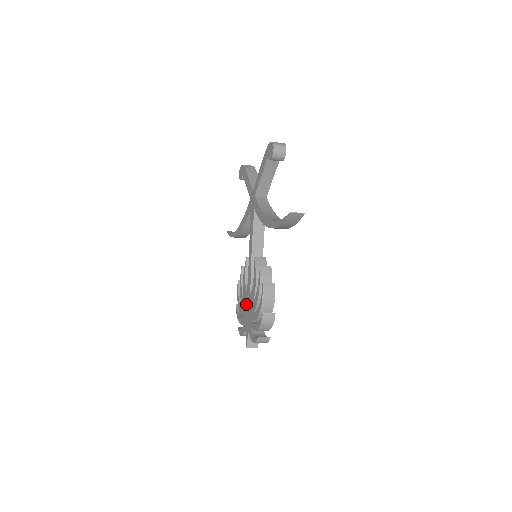
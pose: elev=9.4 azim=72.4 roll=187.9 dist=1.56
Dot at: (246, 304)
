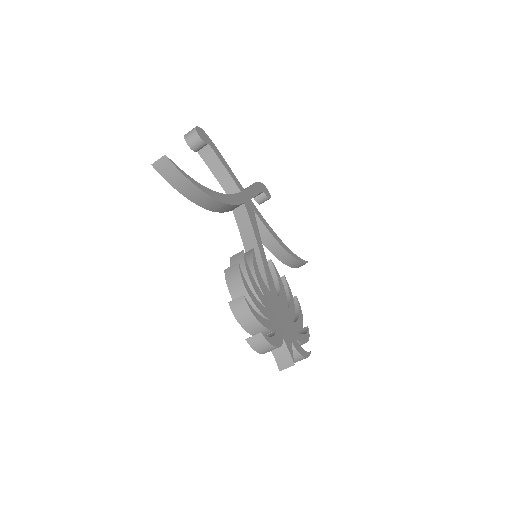
Dot at: occluded
